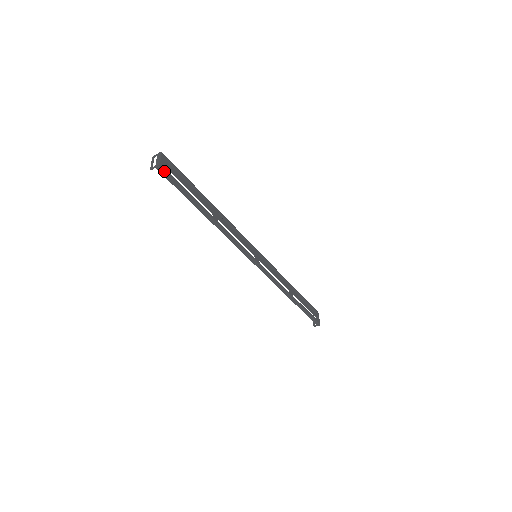
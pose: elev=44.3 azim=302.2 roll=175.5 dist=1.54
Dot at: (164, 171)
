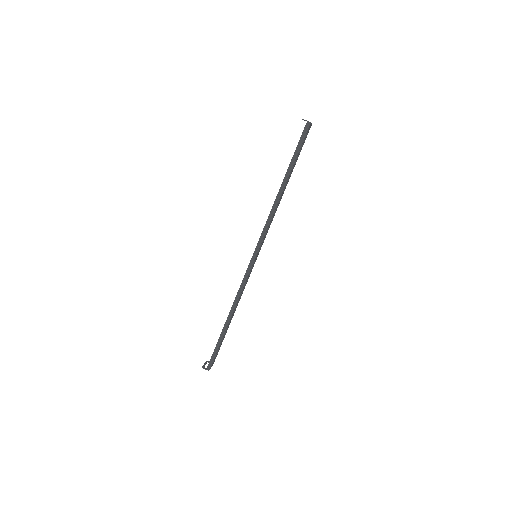
Dot at: (308, 129)
